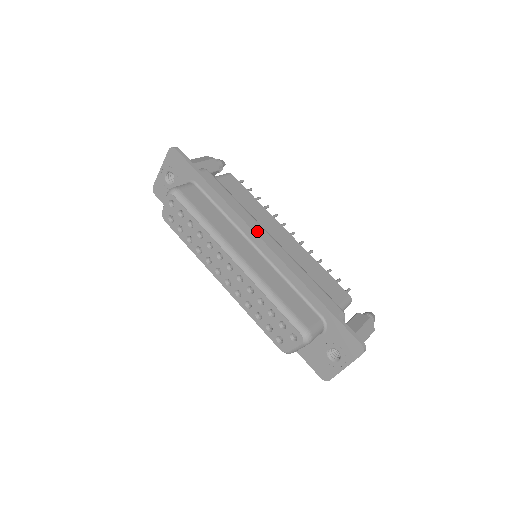
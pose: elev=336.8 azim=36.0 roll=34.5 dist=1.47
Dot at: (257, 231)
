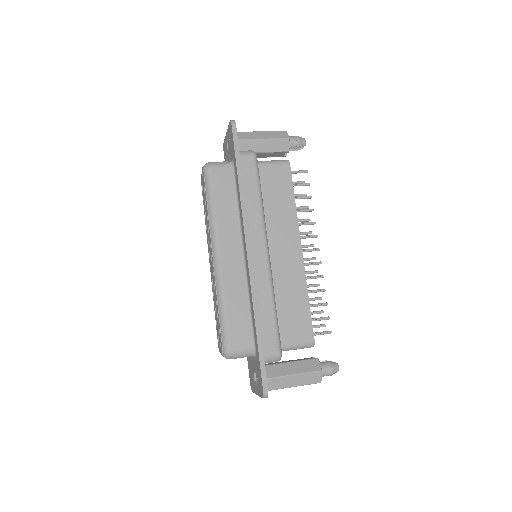
Dot at: (249, 241)
